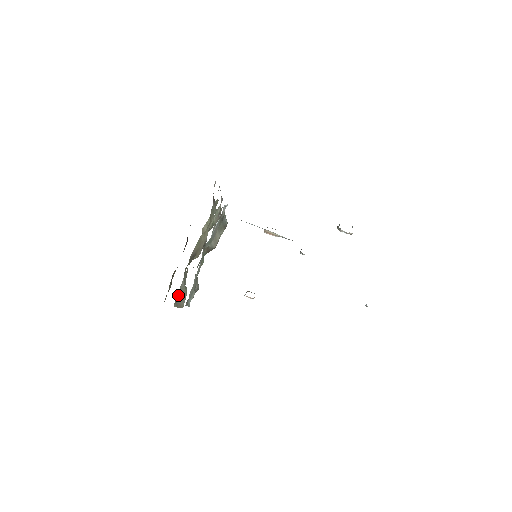
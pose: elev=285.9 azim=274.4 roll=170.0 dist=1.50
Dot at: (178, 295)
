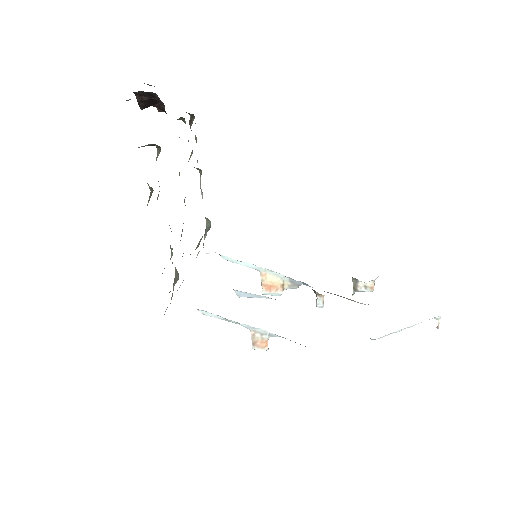
Dot at: occluded
